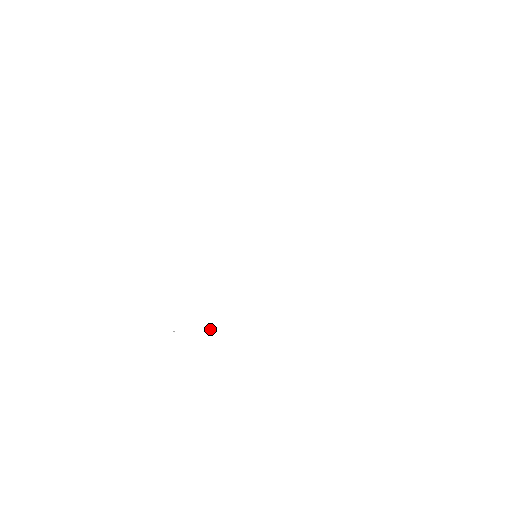
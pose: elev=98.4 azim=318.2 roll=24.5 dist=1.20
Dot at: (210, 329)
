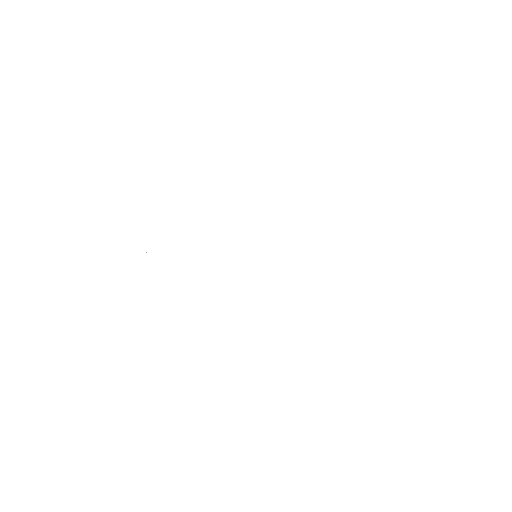
Dot at: occluded
